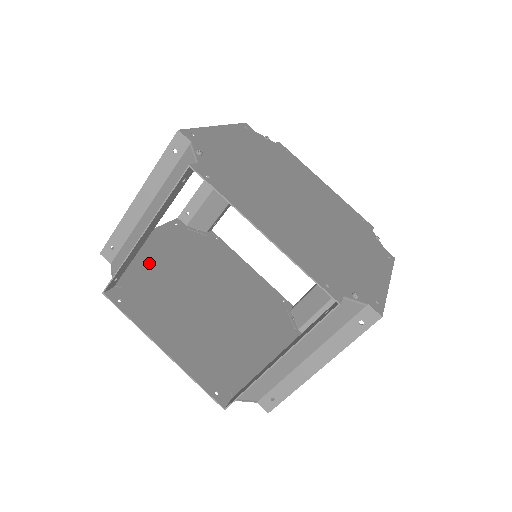
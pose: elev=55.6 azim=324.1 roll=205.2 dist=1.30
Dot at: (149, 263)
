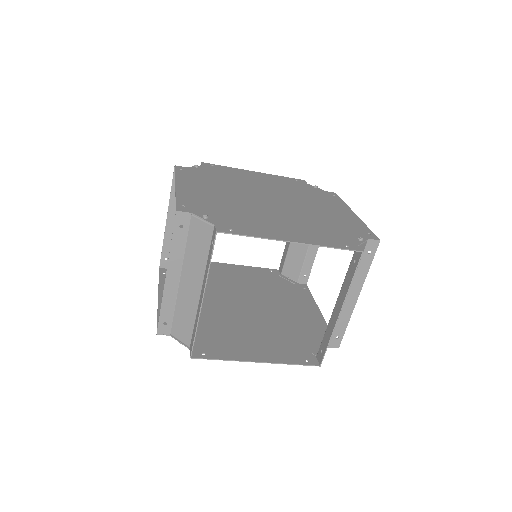
Dot at: (213, 273)
